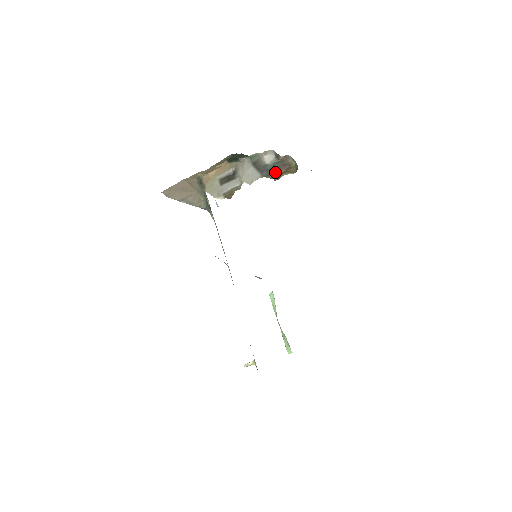
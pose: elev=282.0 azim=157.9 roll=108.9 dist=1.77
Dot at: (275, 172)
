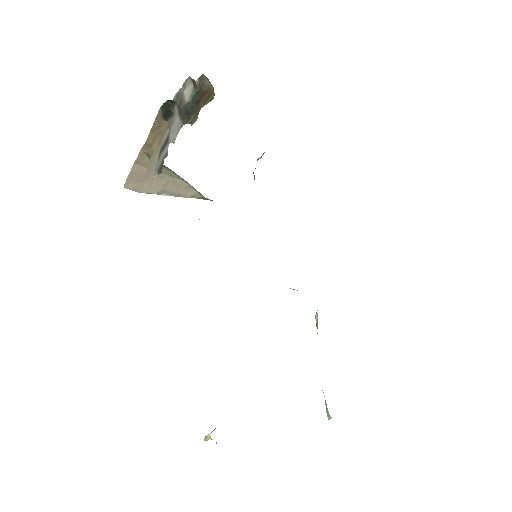
Dot at: (194, 111)
